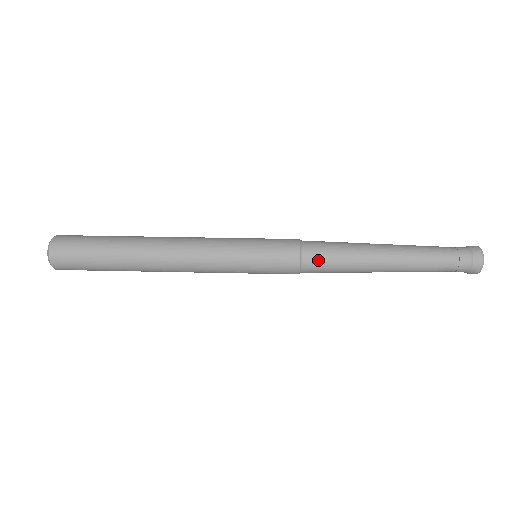
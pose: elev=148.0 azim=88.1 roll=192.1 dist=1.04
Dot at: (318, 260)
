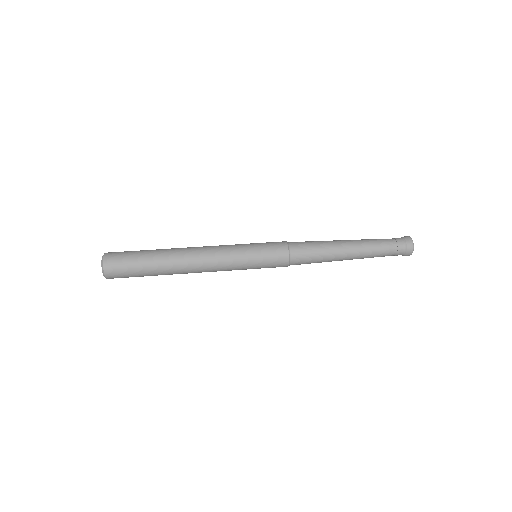
Dot at: (301, 253)
